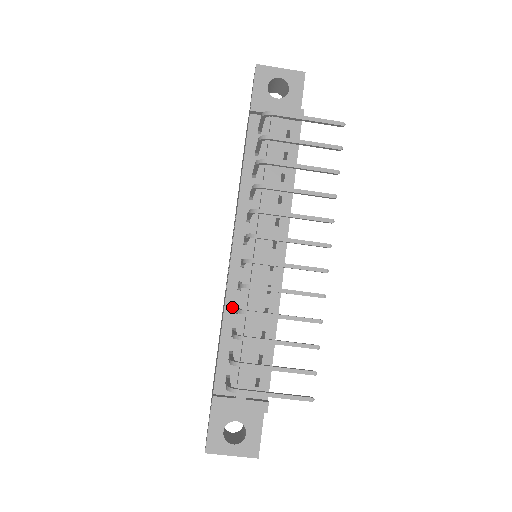
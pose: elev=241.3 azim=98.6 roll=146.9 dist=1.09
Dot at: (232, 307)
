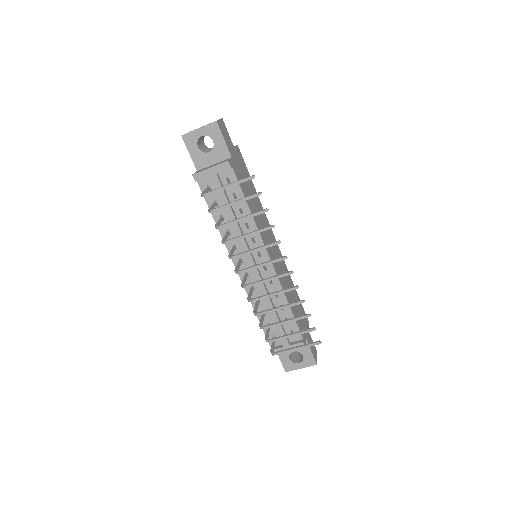
Dot at: occluded
